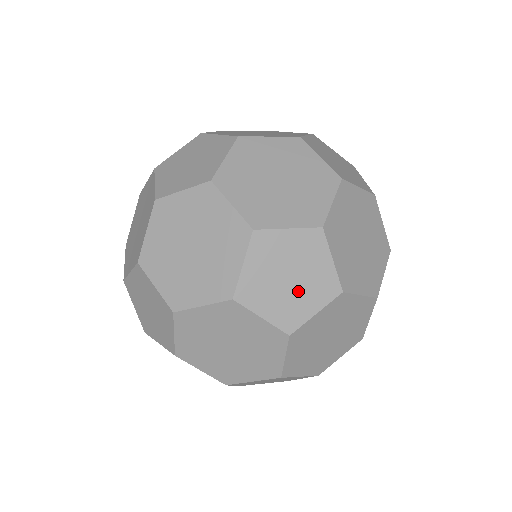
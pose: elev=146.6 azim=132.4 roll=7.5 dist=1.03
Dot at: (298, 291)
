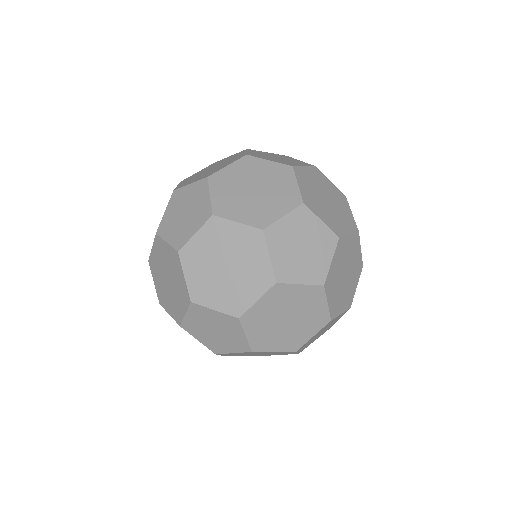
Dot at: (312, 253)
